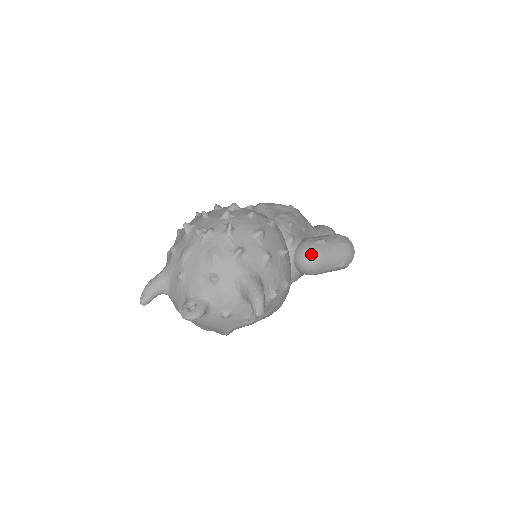
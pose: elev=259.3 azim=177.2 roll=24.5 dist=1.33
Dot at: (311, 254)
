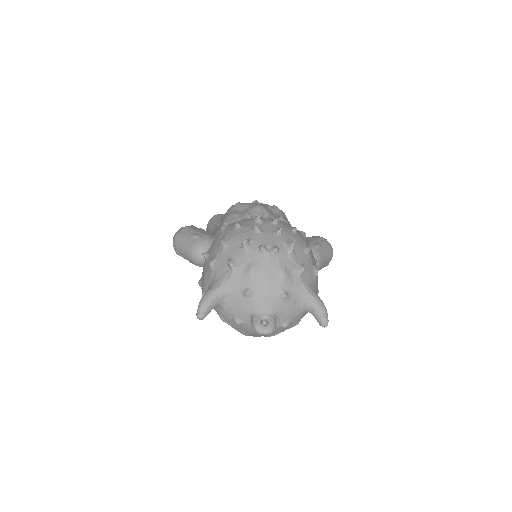
Dot at: (316, 259)
